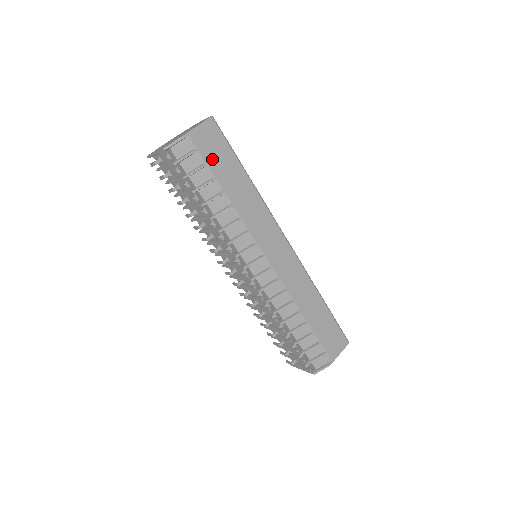
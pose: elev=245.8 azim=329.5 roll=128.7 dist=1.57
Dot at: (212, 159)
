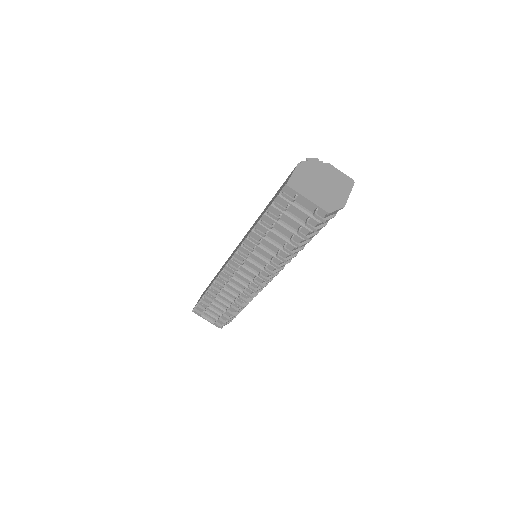
Dot at: occluded
